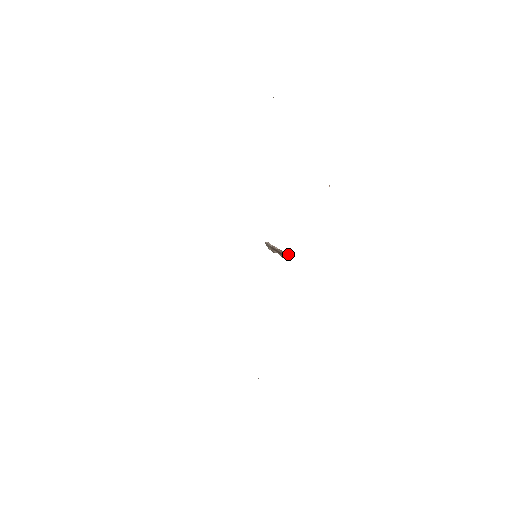
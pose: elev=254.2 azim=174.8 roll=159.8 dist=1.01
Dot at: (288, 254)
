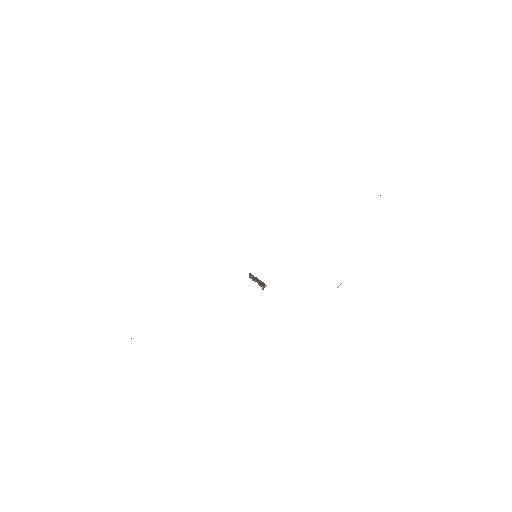
Dot at: occluded
